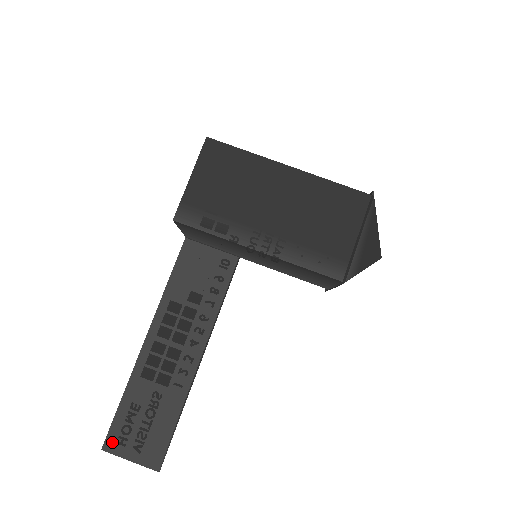
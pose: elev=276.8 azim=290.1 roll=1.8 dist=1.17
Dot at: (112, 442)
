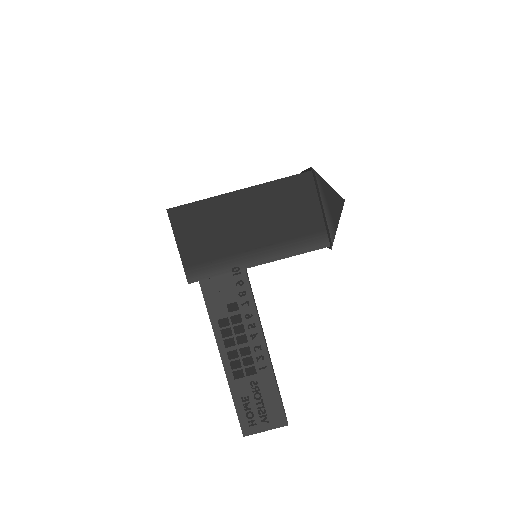
Dot at: (247, 428)
